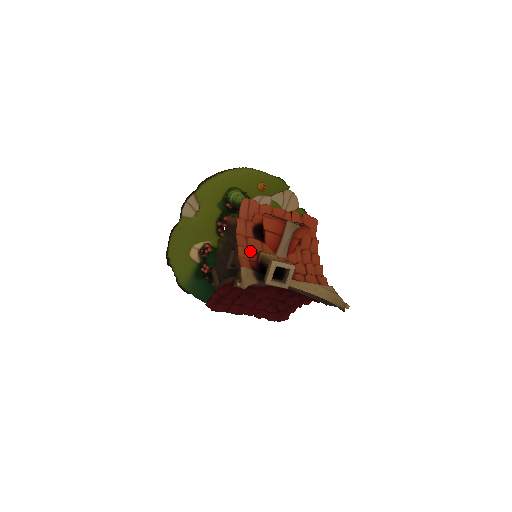
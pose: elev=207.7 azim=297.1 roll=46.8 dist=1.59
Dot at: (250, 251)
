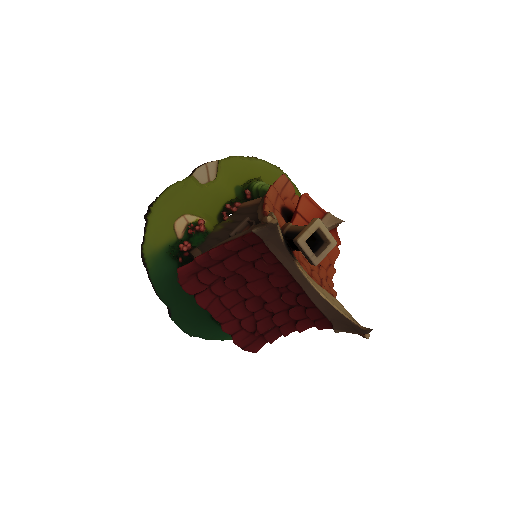
Dot at: occluded
